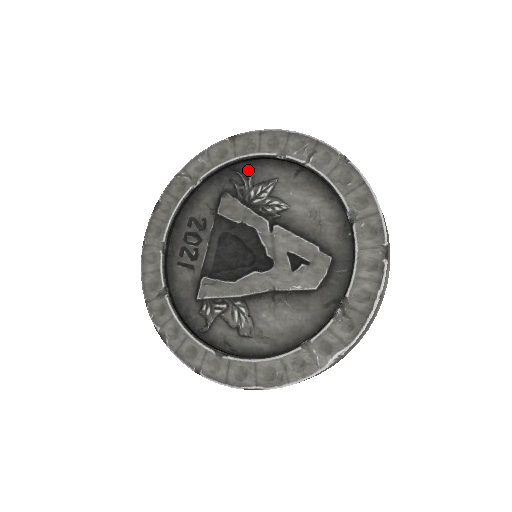
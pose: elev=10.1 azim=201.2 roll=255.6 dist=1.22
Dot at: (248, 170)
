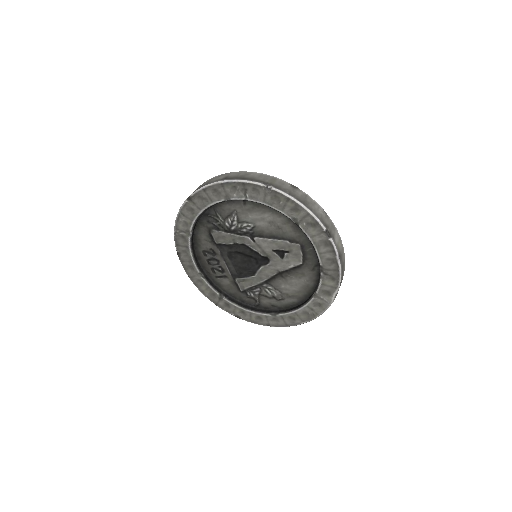
Dot at: (214, 212)
